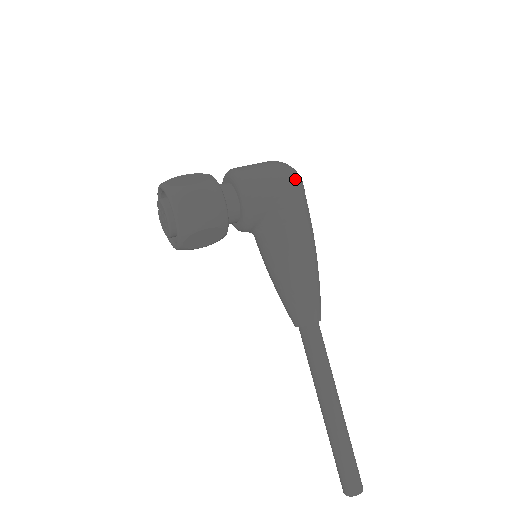
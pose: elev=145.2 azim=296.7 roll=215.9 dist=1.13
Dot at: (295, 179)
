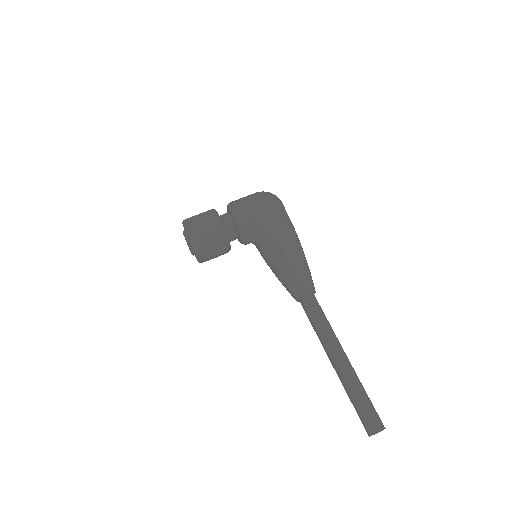
Dot at: (270, 197)
